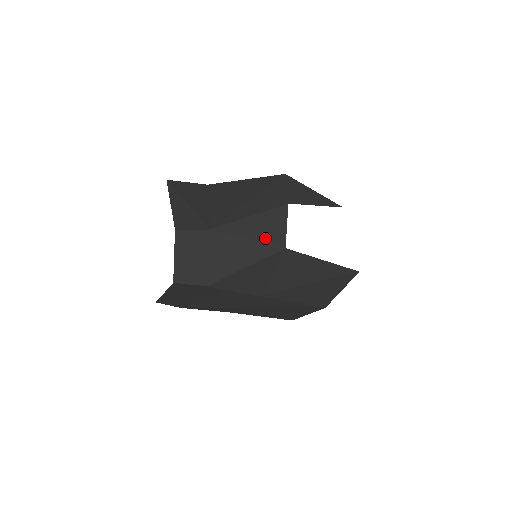
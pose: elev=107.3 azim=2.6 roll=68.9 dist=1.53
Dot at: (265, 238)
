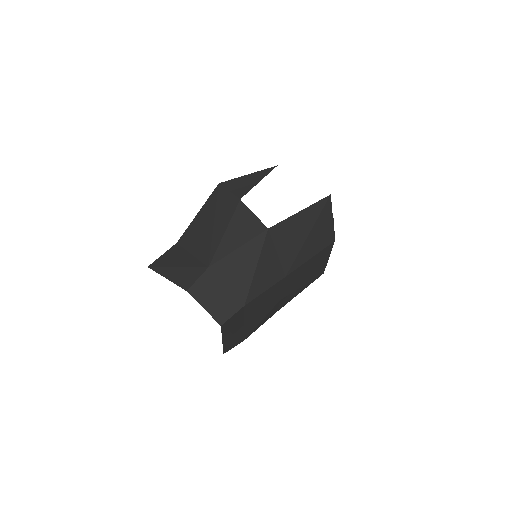
Dot at: (249, 236)
